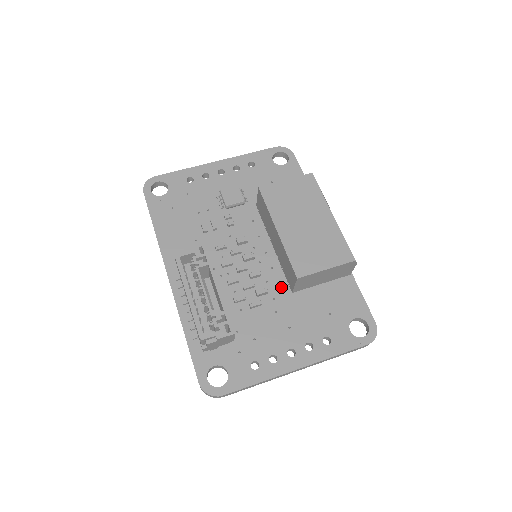
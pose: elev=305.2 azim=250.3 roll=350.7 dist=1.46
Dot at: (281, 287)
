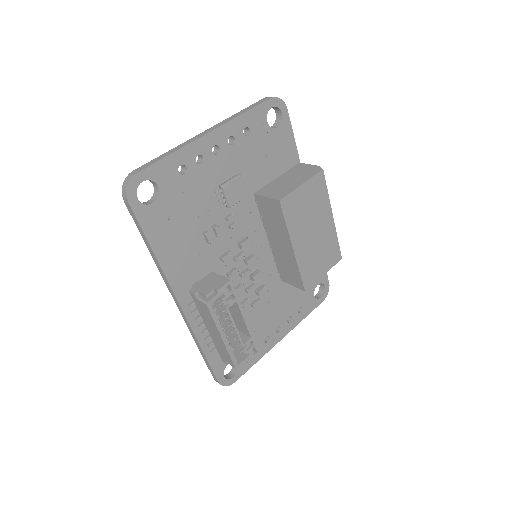
Dot at: (273, 278)
